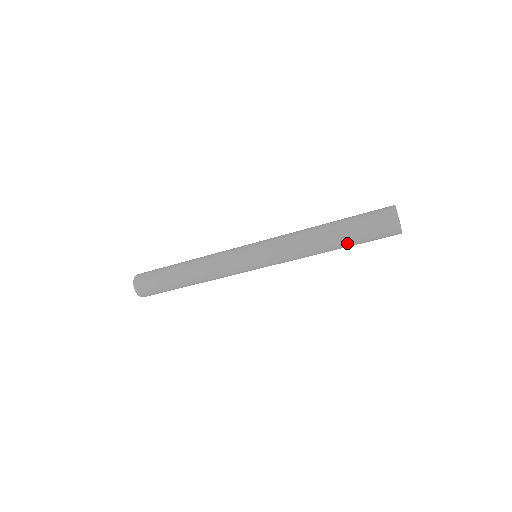
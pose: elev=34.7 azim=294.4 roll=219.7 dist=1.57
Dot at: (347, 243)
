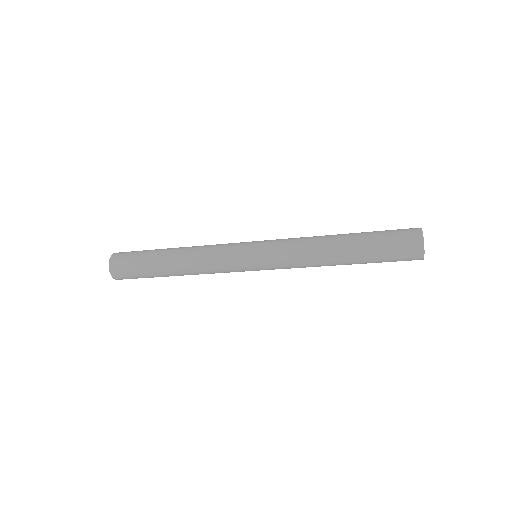
Dot at: occluded
